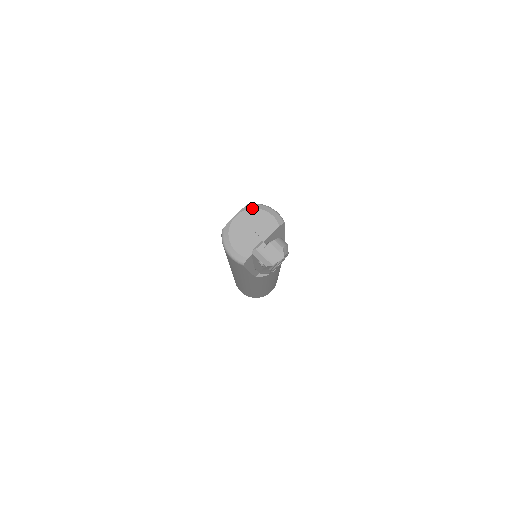
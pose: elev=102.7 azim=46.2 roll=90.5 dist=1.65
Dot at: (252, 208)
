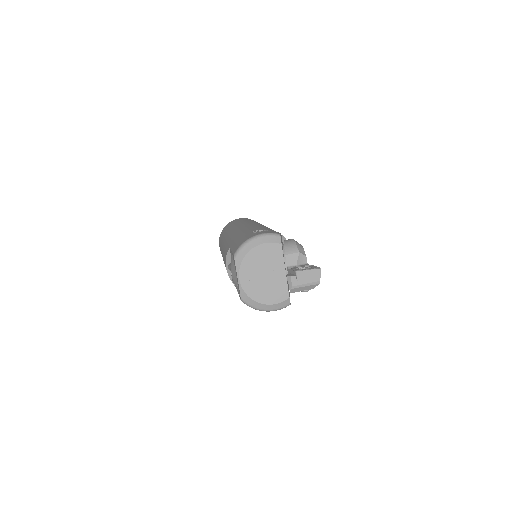
Dot at: (243, 258)
